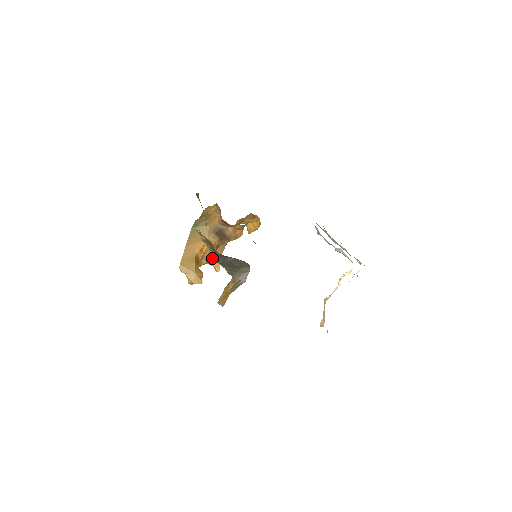
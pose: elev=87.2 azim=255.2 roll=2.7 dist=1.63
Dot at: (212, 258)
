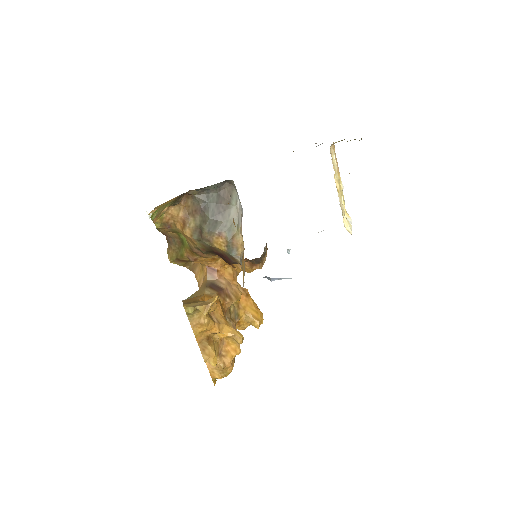
Dot at: (224, 322)
